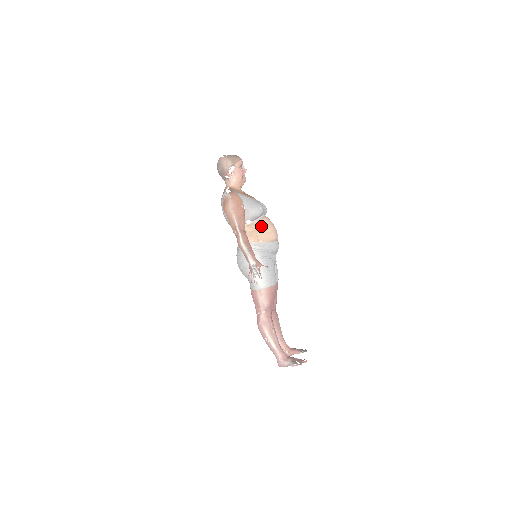
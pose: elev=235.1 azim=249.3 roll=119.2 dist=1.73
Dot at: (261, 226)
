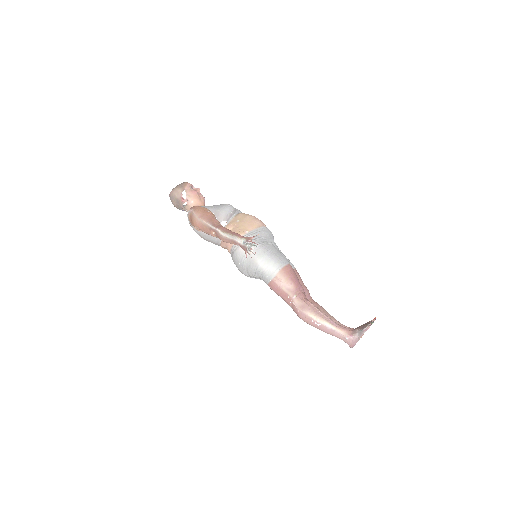
Dot at: (239, 220)
